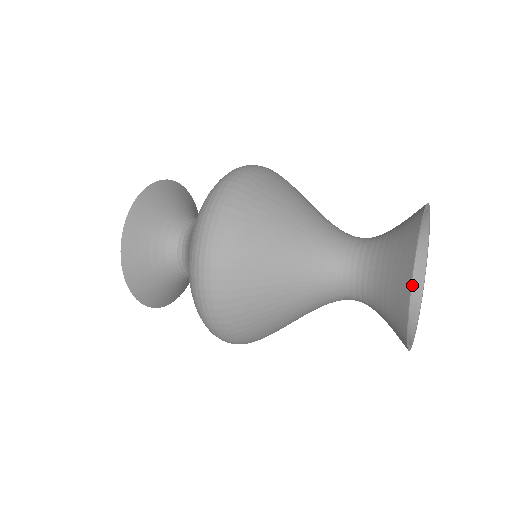
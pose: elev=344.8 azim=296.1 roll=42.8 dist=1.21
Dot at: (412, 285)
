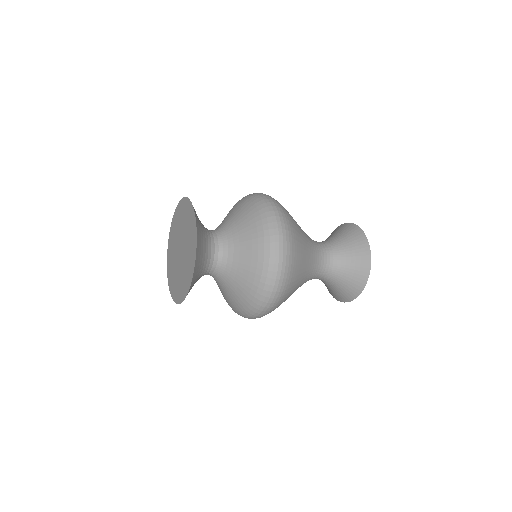
Dot at: occluded
